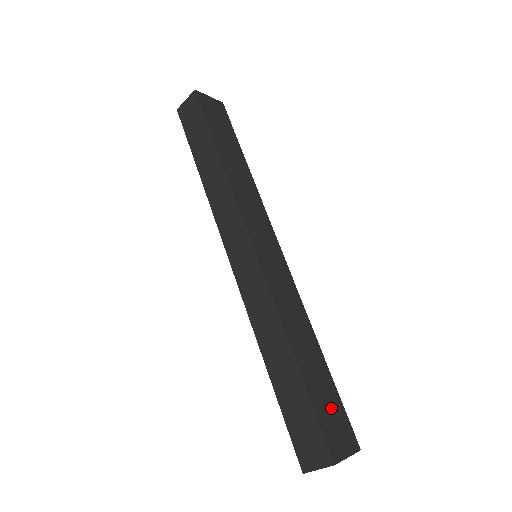
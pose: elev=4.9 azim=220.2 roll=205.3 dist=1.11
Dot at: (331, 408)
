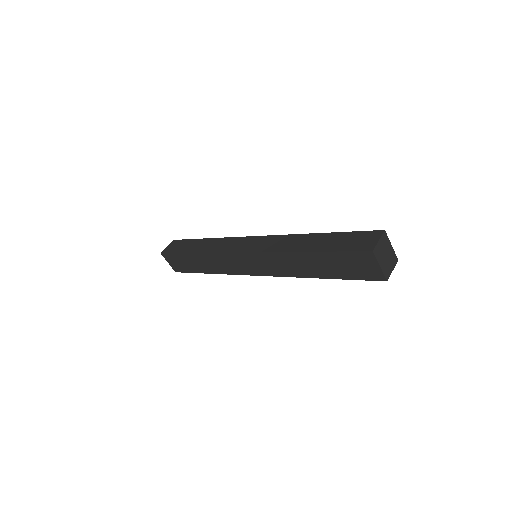
Dot at: occluded
